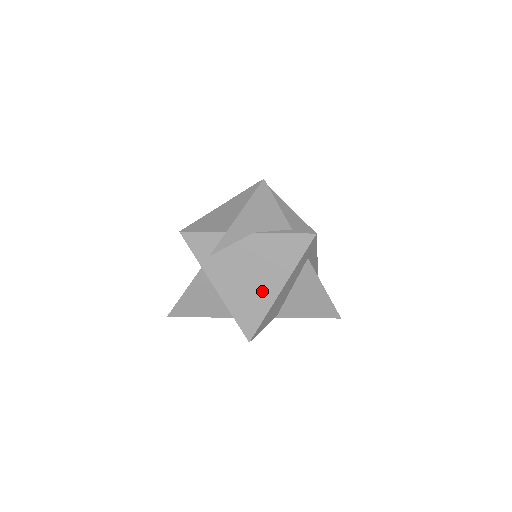
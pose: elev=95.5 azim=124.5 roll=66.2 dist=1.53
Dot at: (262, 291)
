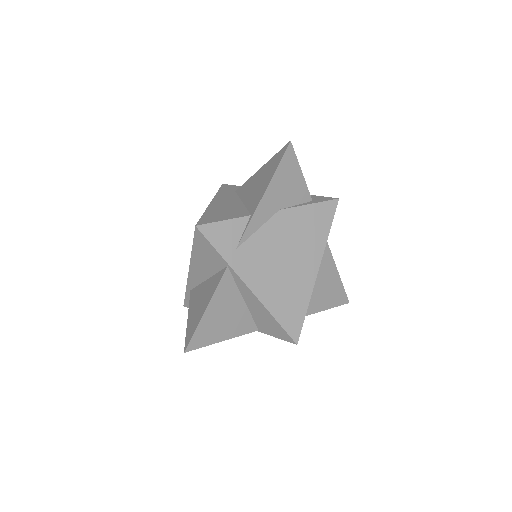
Dot at: (300, 276)
